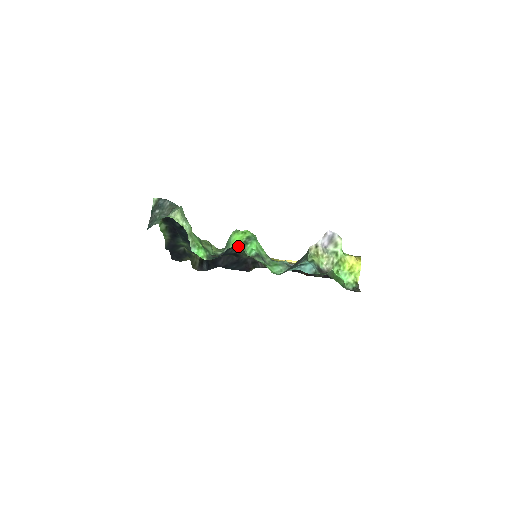
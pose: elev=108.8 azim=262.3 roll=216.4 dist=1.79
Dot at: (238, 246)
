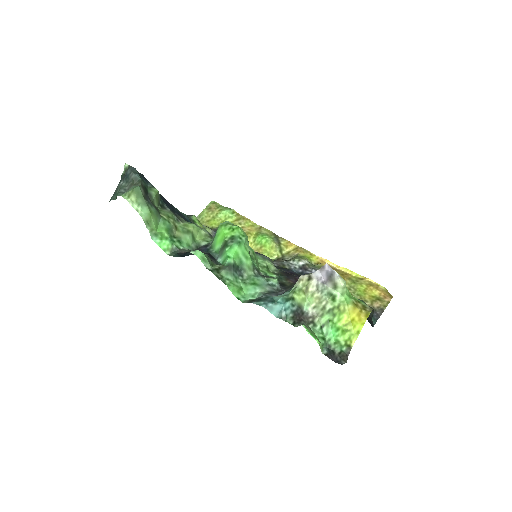
Dot at: (195, 253)
